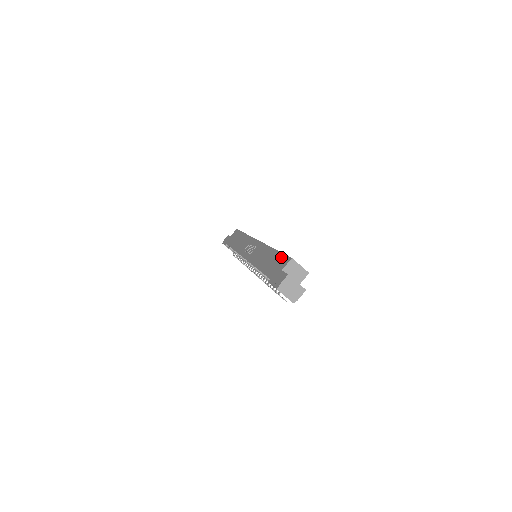
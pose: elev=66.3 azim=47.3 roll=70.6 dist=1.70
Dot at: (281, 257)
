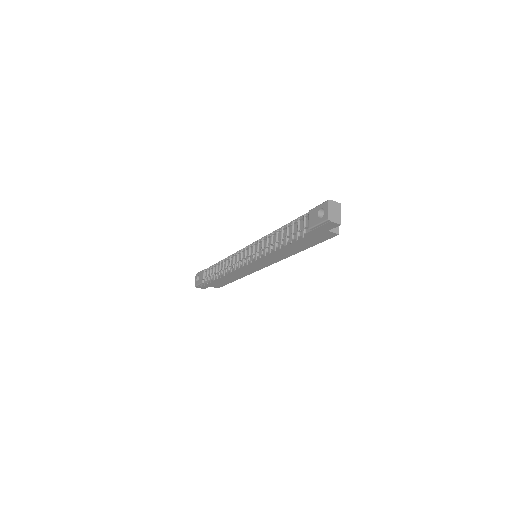
Dot at: occluded
